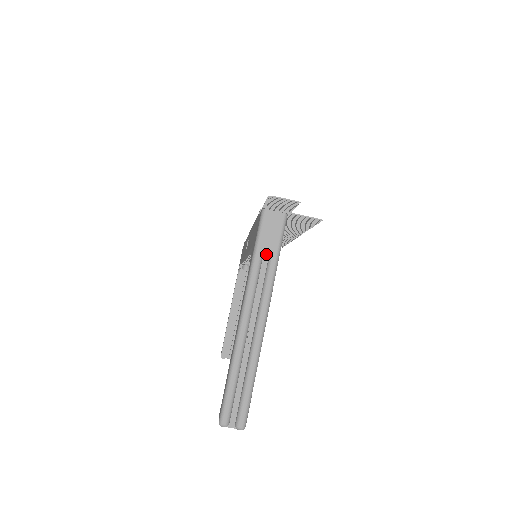
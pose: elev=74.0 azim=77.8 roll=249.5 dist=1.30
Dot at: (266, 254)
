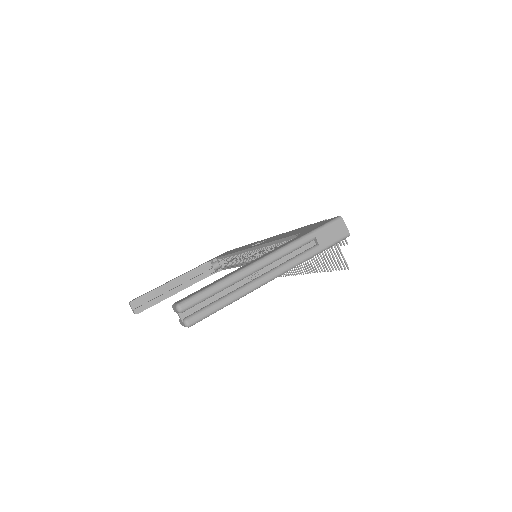
Dot at: (315, 242)
